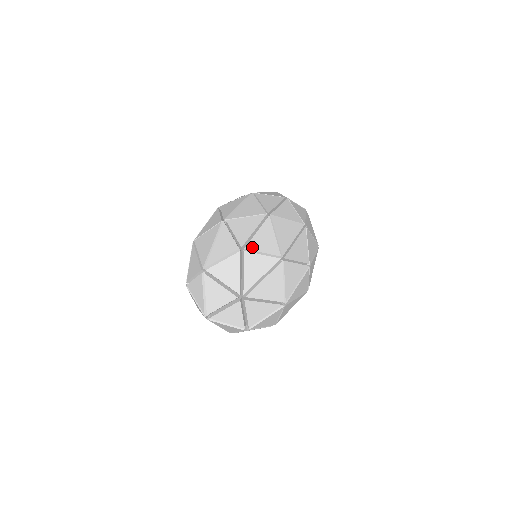
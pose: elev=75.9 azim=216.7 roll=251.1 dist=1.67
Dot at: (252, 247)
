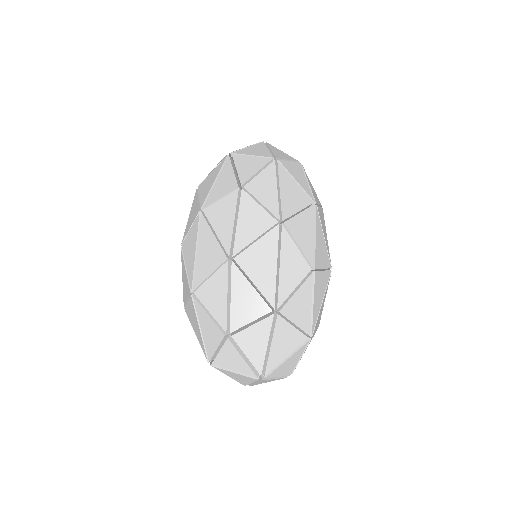
Dot at: (236, 324)
